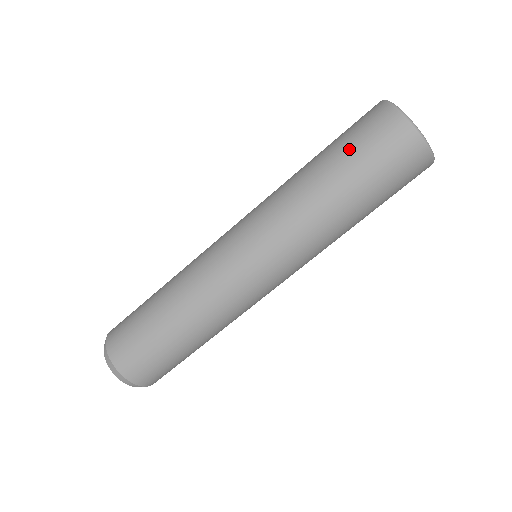
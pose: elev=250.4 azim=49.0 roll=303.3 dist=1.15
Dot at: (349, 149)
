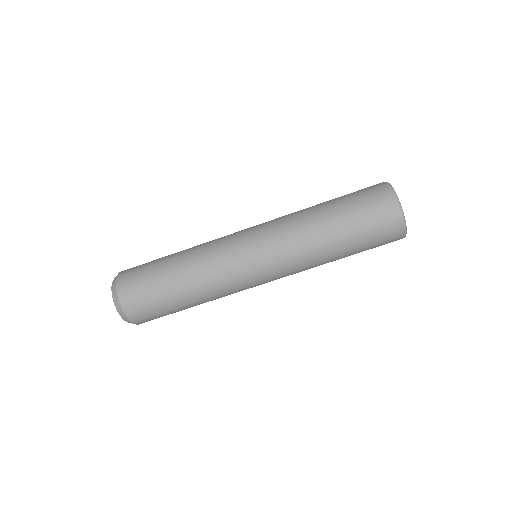
Dot at: (363, 237)
